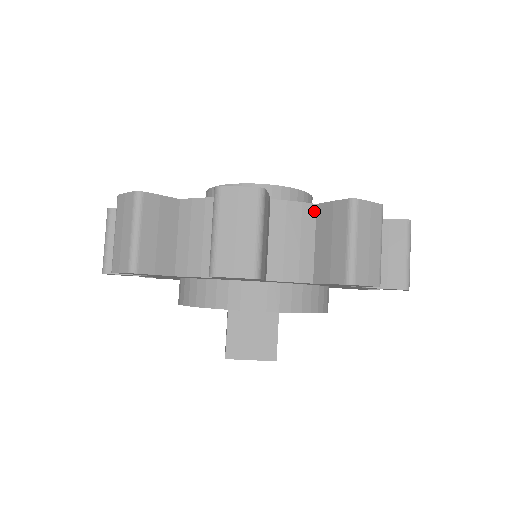
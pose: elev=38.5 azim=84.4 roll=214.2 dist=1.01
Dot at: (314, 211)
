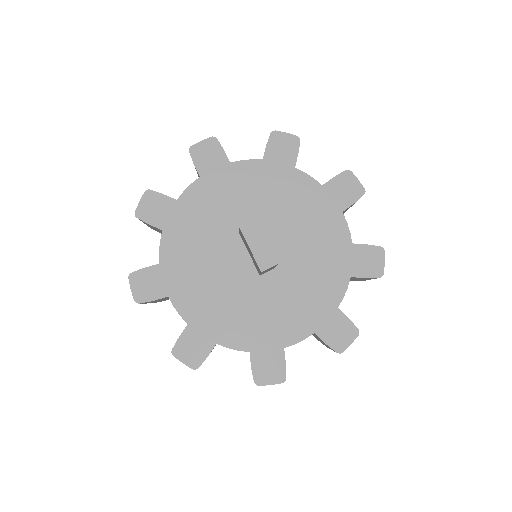
Dot at: occluded
